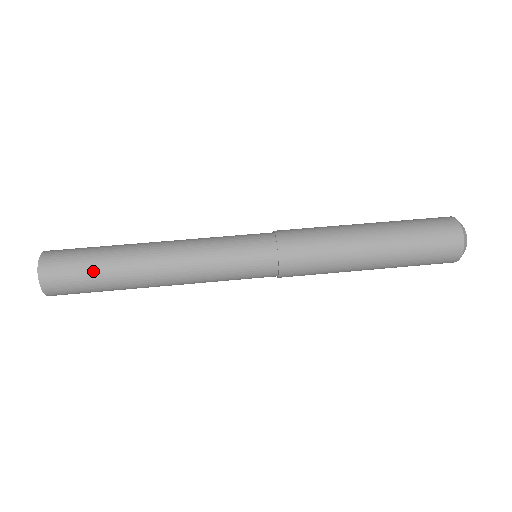
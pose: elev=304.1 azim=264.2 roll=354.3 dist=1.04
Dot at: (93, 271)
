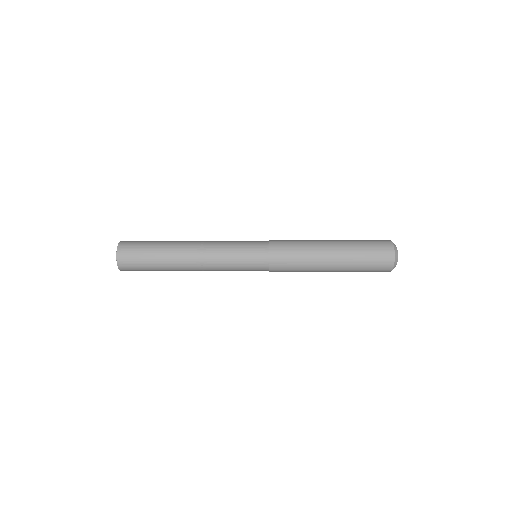
Dot at: (151, 248)
